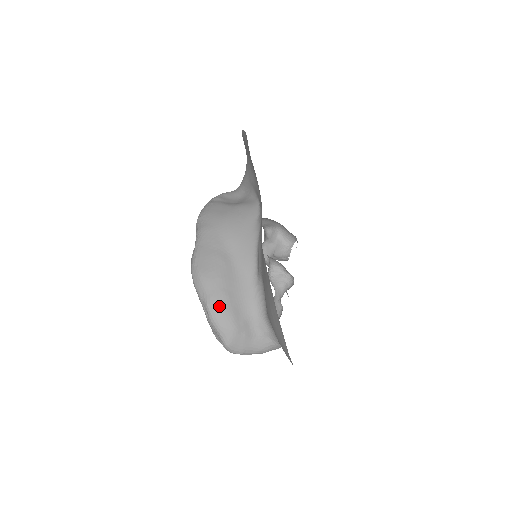
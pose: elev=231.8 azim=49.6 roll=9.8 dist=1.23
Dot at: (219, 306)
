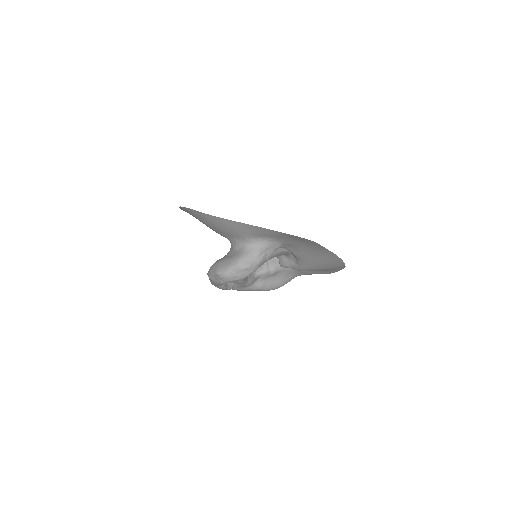
Dot at: occluded
